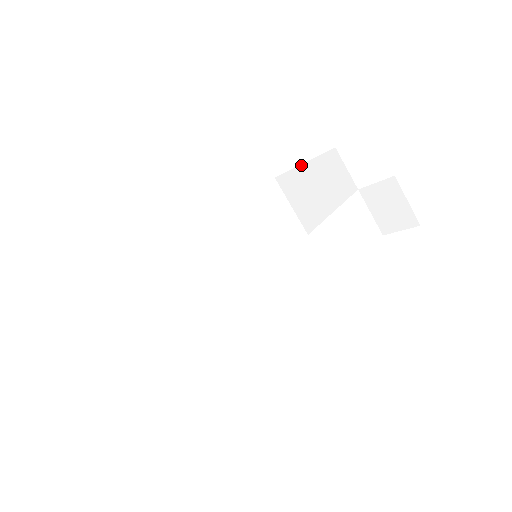
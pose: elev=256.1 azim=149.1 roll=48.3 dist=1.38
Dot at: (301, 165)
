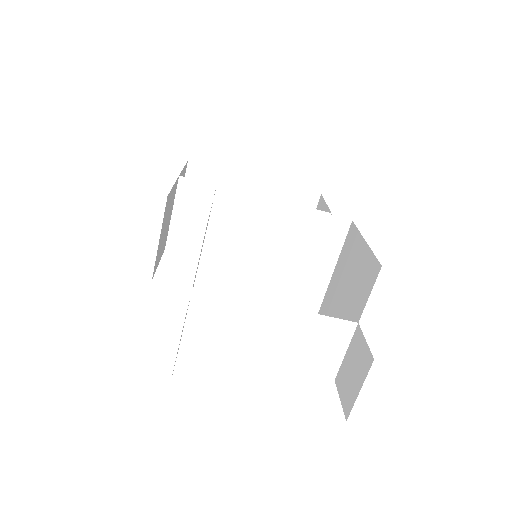
Dot at: (364, 240)
